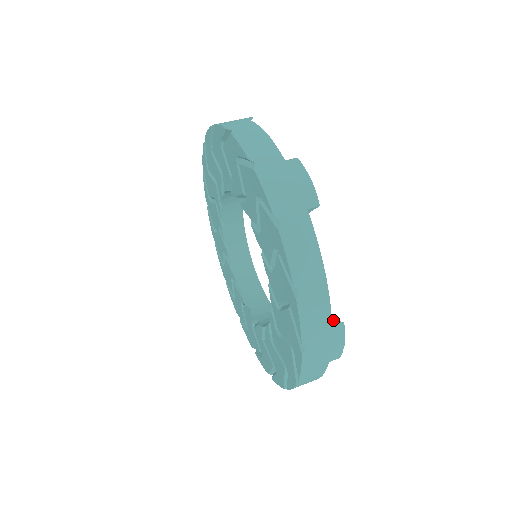
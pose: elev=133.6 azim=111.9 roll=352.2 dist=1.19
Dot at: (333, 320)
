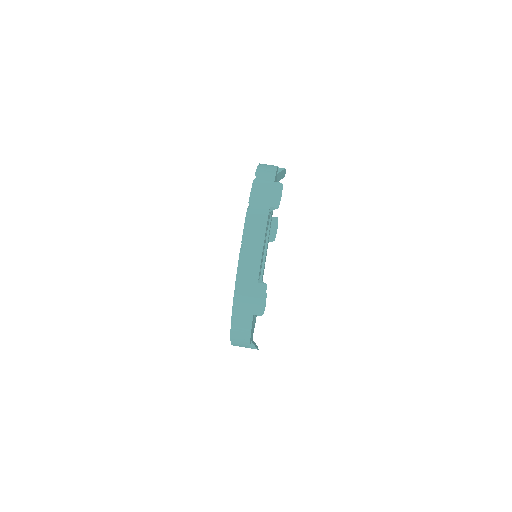
Dot at: (261, 281)
